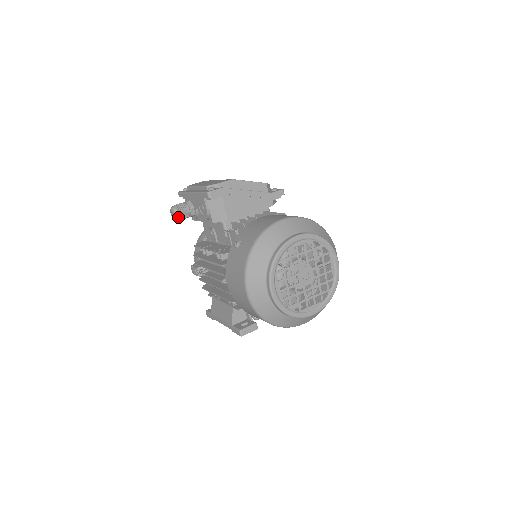
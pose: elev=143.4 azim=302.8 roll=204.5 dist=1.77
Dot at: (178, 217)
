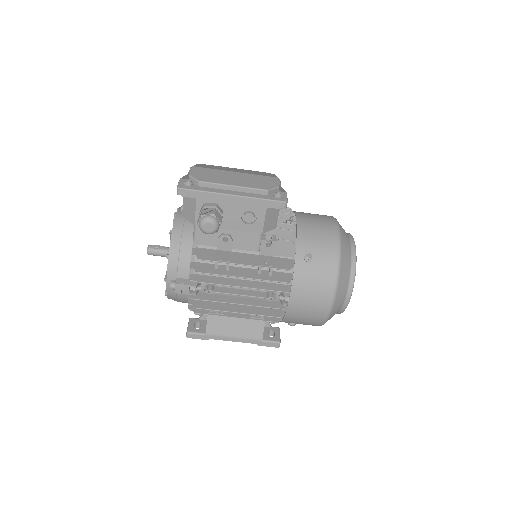
Dot at: (217, 230)
